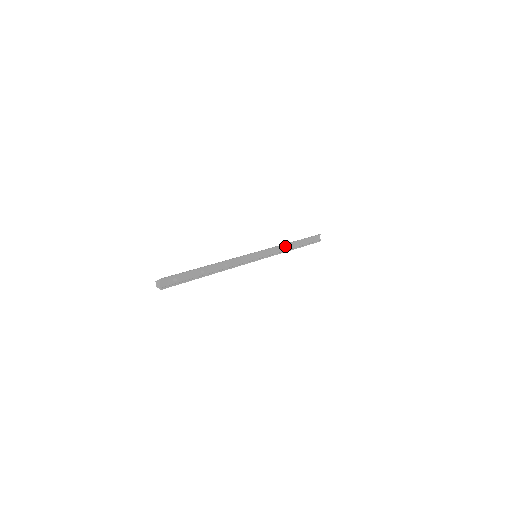
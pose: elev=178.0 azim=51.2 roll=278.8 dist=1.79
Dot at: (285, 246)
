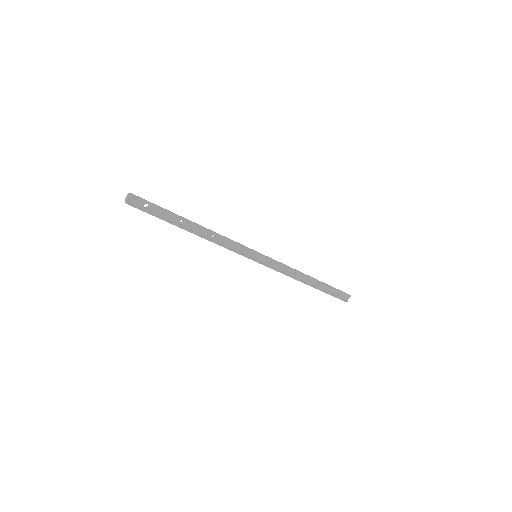
Dot at: (298, 273)
